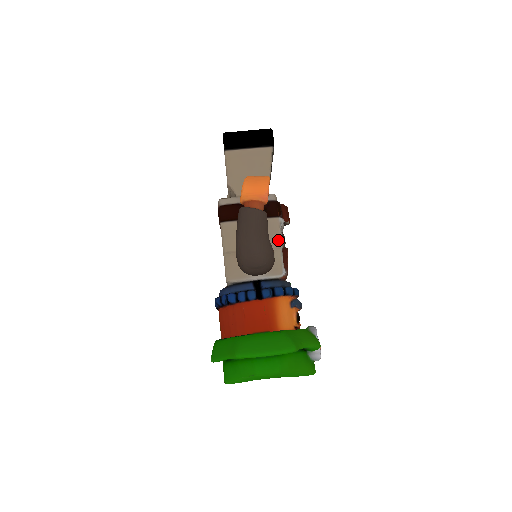
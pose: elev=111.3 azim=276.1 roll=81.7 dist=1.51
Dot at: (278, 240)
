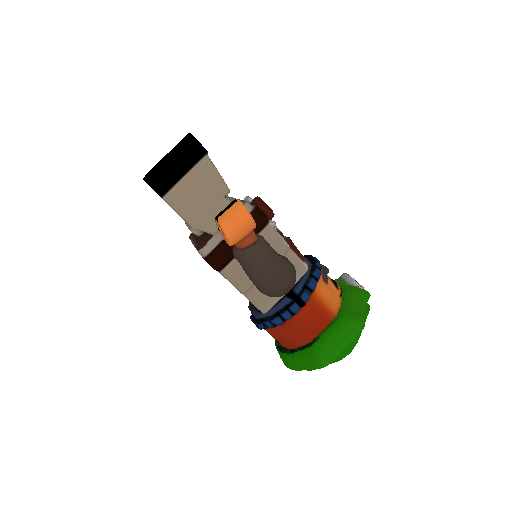
Dot at: (283, 245)
